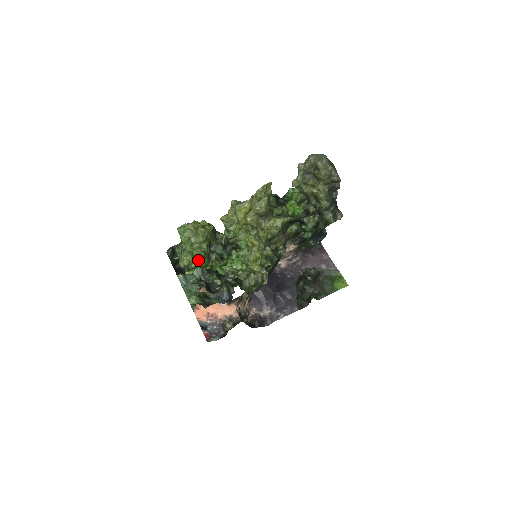
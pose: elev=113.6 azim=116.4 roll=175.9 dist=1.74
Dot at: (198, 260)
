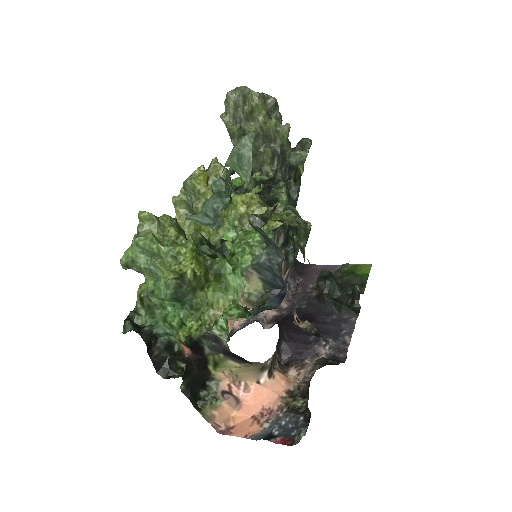
Dot at: (191, 258)
